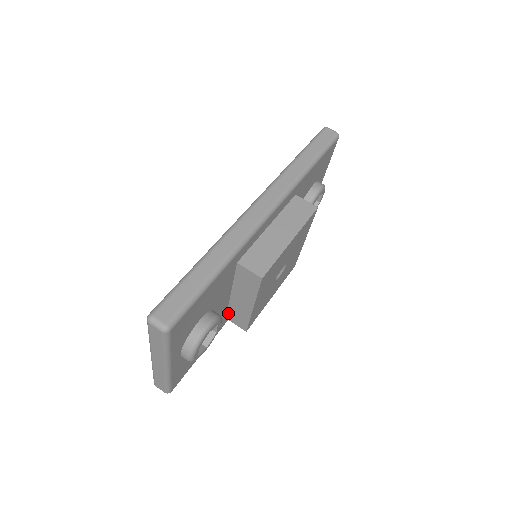
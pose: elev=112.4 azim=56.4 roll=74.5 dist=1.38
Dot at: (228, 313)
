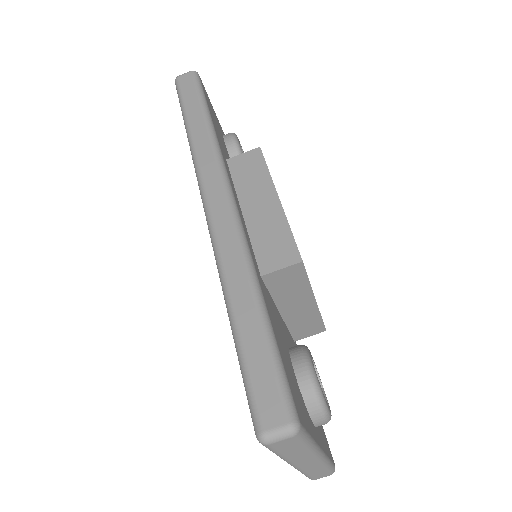
Dot at: (293, 335)
